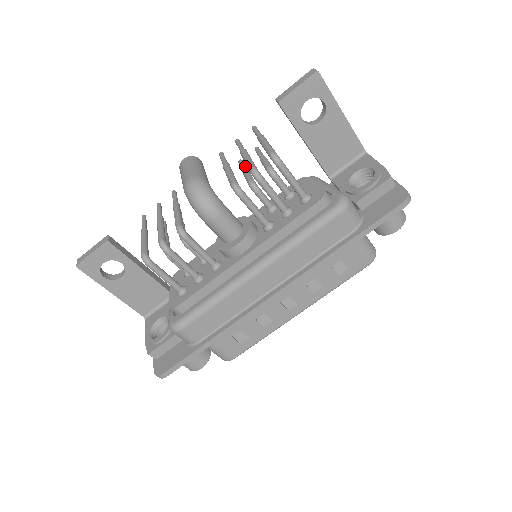
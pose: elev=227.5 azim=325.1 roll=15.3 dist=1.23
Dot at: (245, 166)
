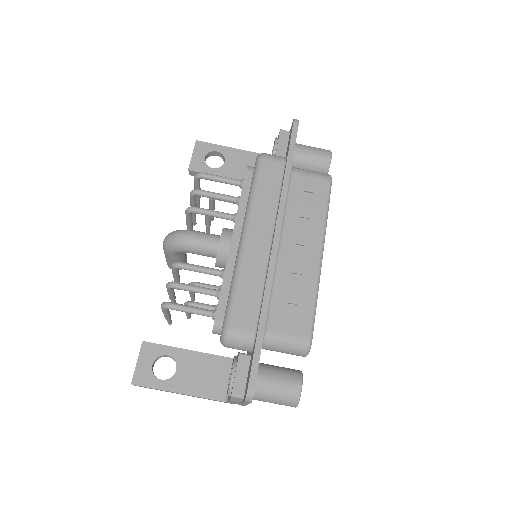
Dot at: occluded
